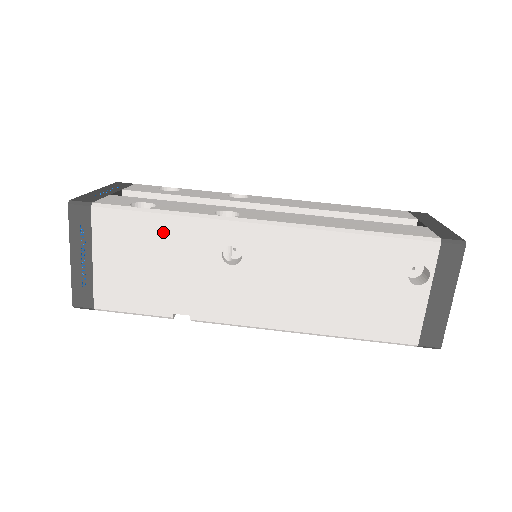
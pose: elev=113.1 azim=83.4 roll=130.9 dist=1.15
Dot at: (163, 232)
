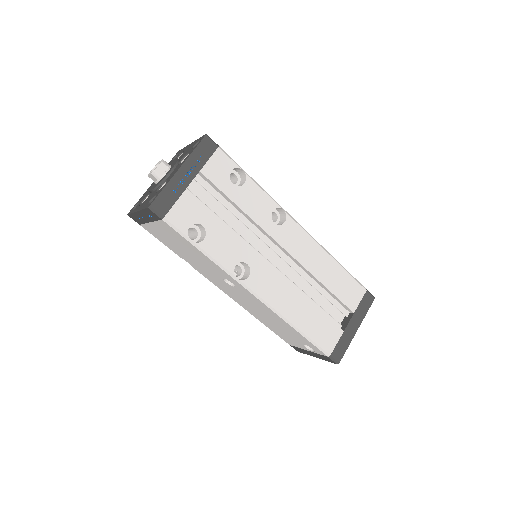
Dot at: (198, 254)
